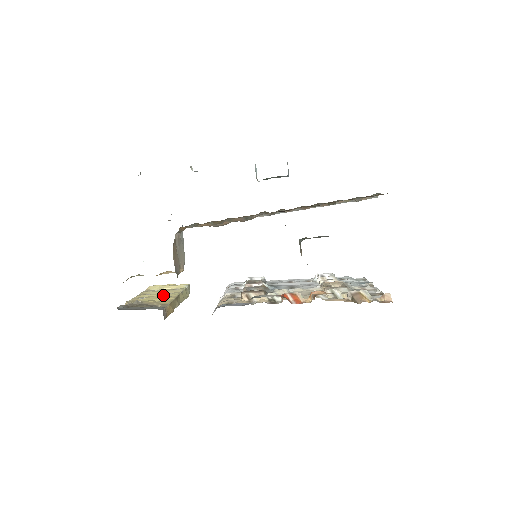
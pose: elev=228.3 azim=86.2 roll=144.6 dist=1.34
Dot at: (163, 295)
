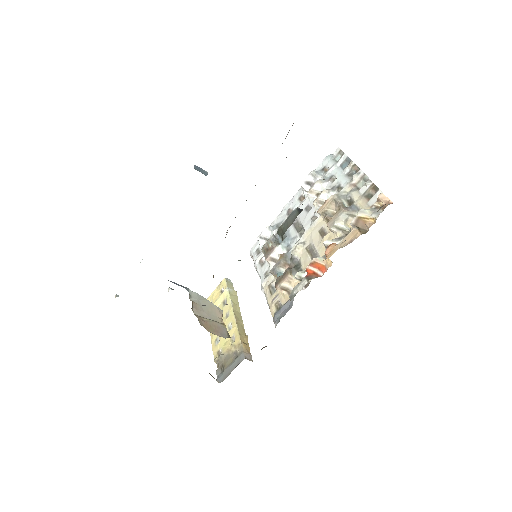
Dot at: (226, 325)
